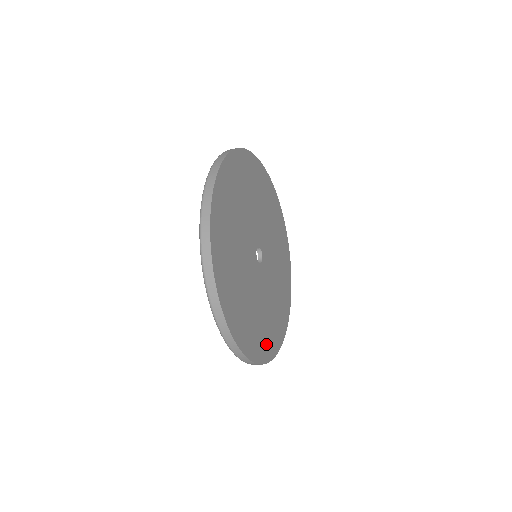
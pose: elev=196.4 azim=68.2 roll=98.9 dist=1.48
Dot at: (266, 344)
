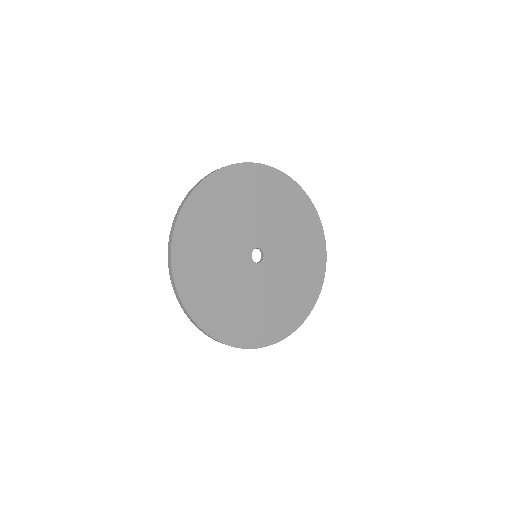
Dot at: (223, 324)
